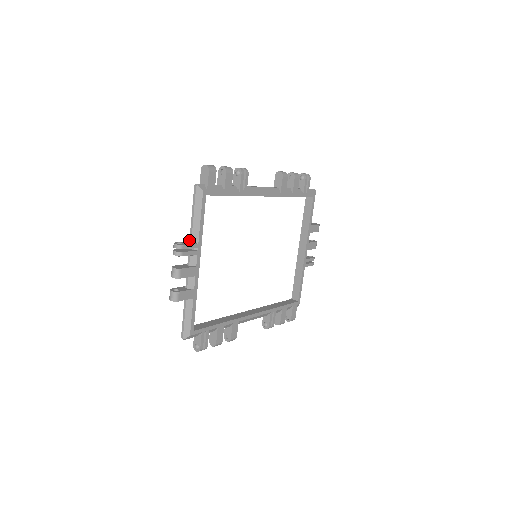
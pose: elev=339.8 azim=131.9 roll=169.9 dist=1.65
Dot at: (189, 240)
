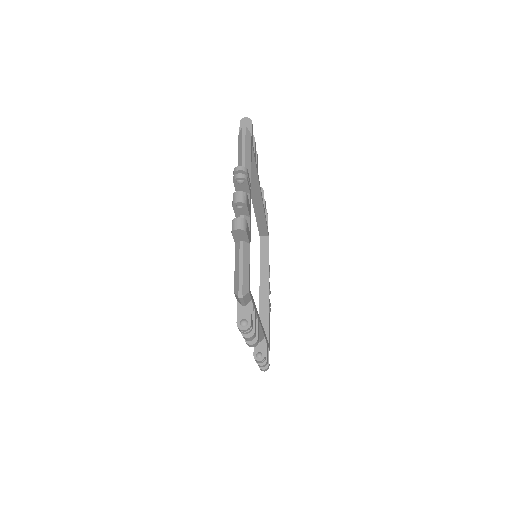
Dot at: occluded
